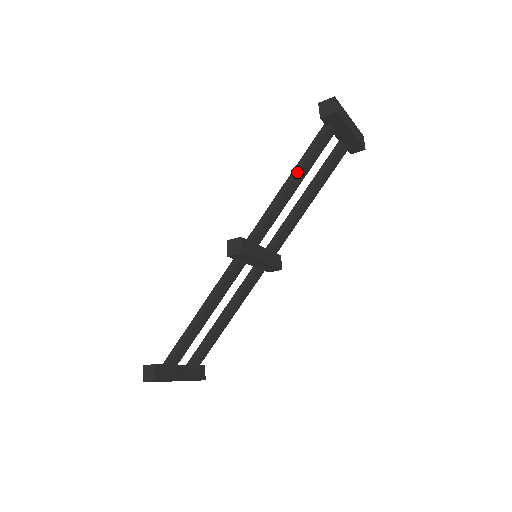
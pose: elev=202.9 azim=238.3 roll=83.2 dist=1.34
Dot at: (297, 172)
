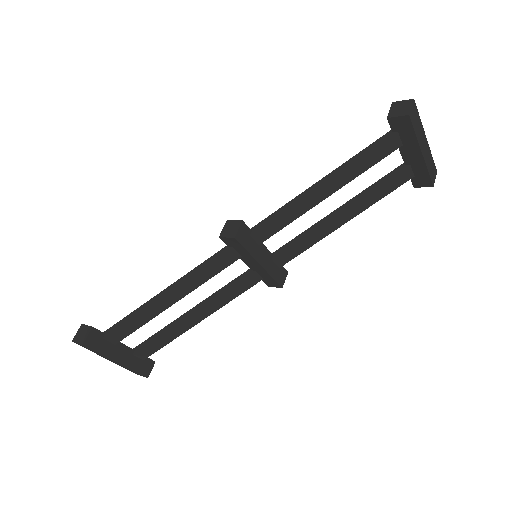
Dot at: (337, 173)
